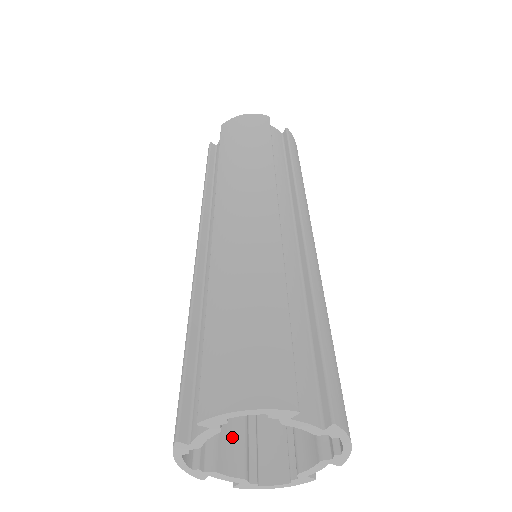
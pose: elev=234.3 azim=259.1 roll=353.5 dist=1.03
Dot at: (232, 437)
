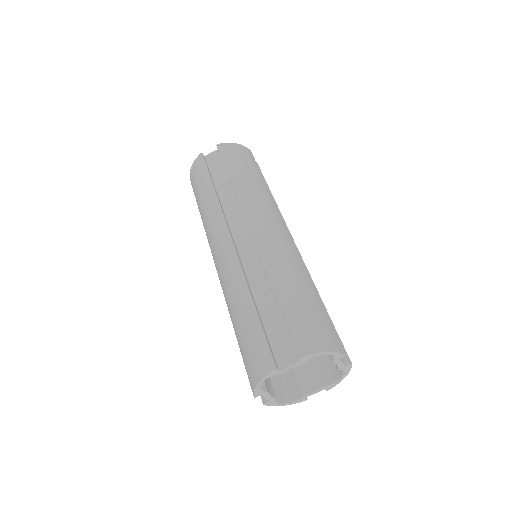
Dot at: (306, 370)
